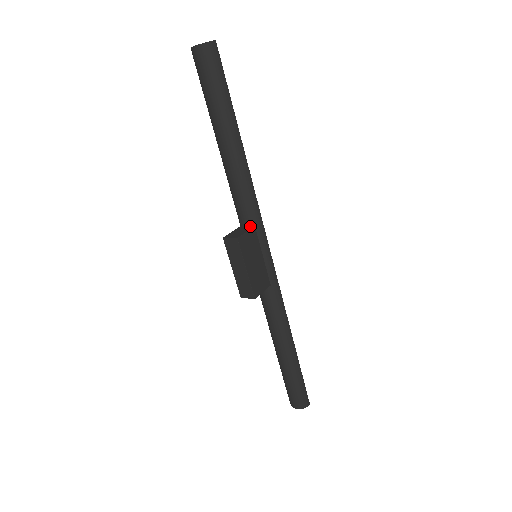
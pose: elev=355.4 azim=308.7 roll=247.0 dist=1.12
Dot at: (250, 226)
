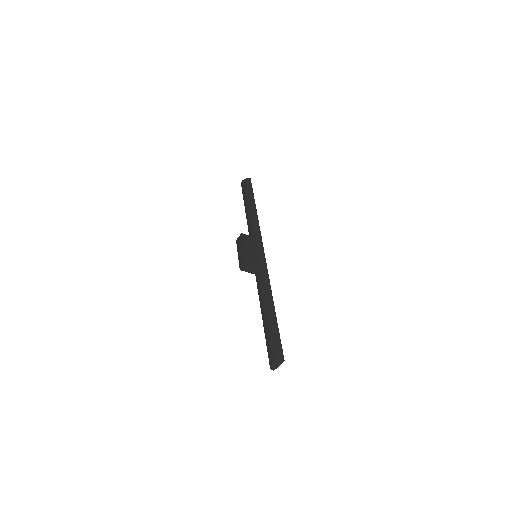
Dot at: (254, 239)
